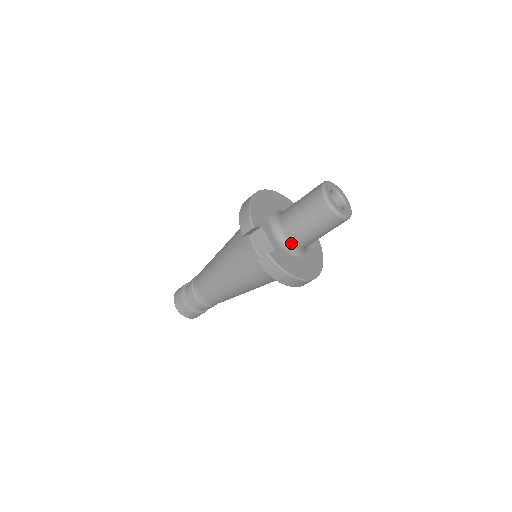
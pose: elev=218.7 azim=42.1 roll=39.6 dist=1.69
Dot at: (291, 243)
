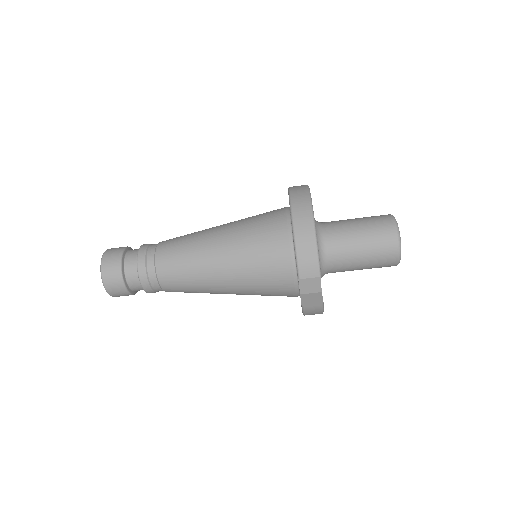
Dot at: (327, 273)
